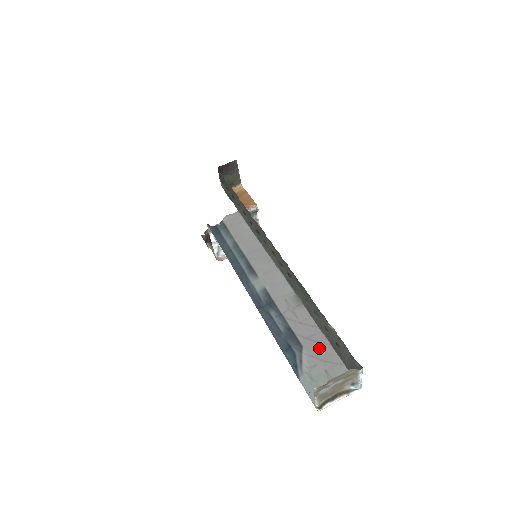
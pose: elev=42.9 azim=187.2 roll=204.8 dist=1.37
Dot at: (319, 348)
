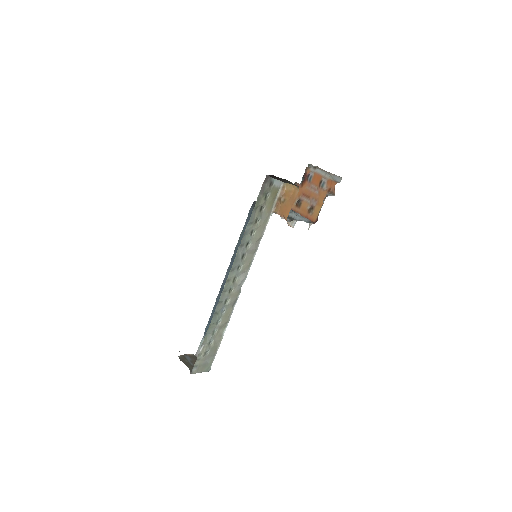
Dot at: occluded
